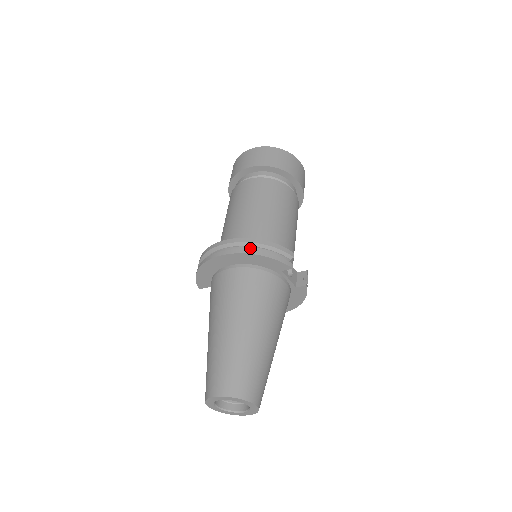
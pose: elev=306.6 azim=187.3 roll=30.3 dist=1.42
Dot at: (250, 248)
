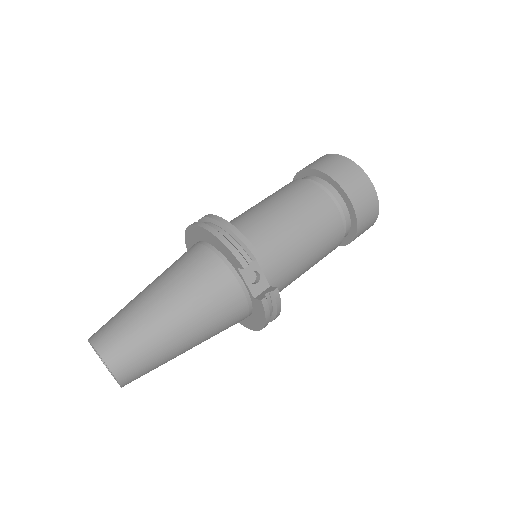
Dot at: (219, 229)
